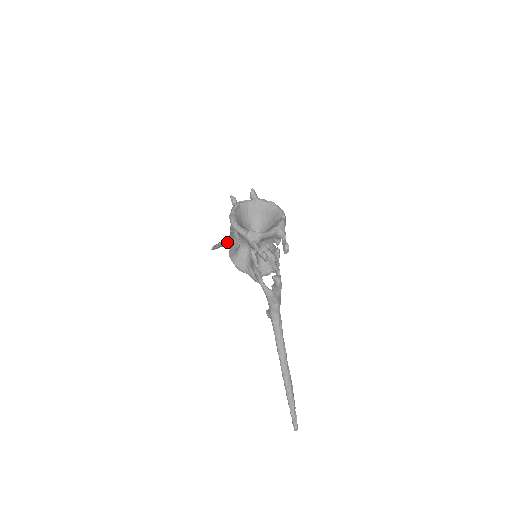
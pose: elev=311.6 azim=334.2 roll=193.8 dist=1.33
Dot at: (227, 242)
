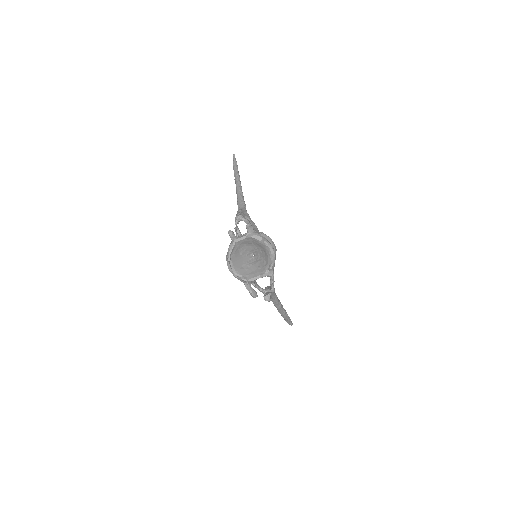
Dot at: occluded
